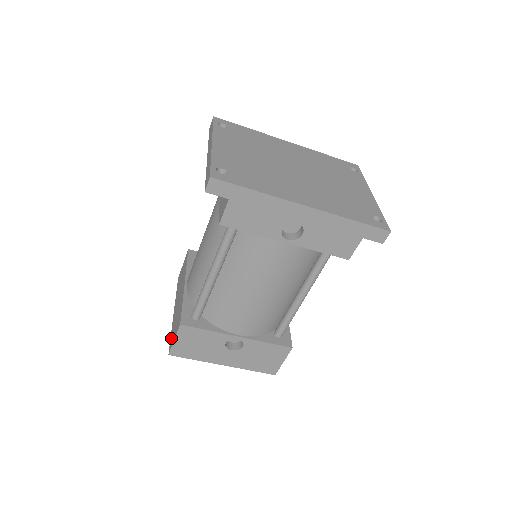
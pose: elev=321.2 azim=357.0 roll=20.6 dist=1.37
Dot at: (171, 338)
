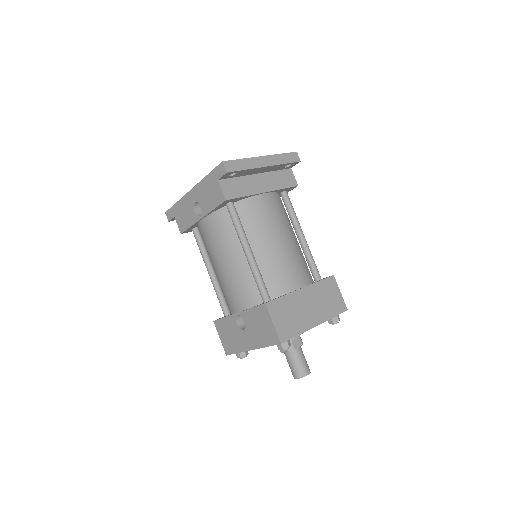
Dot at: occluded
